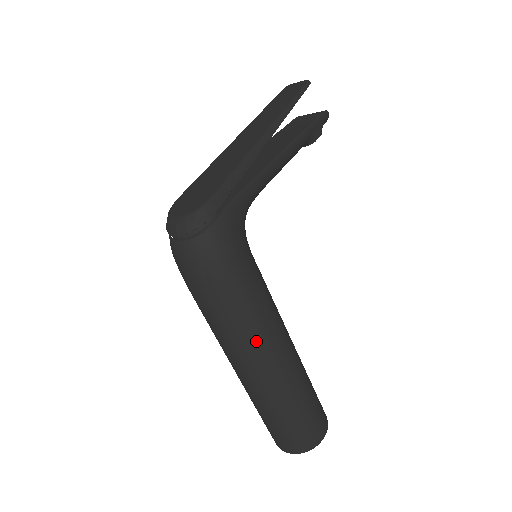
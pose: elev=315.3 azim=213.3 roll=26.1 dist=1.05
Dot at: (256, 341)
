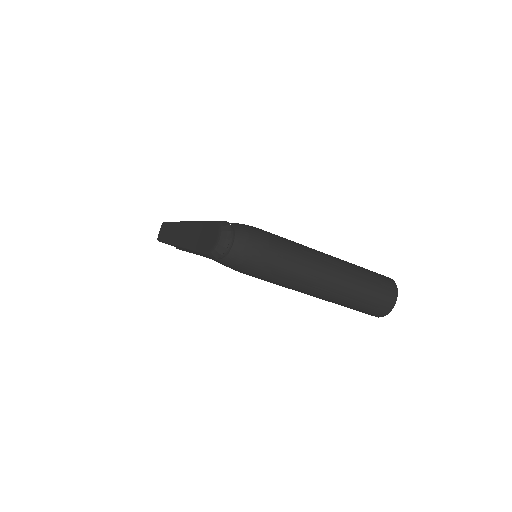
Dot at: (309, 251)
